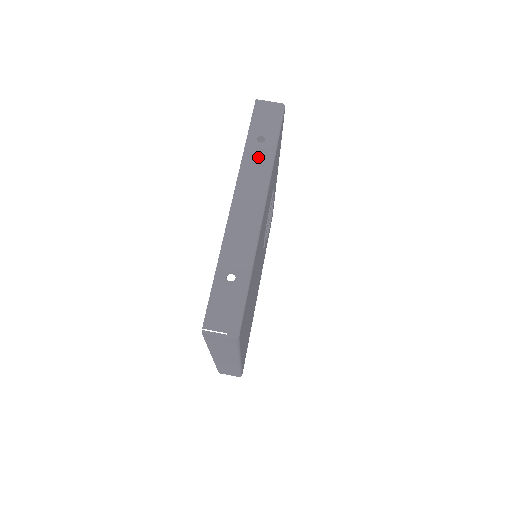
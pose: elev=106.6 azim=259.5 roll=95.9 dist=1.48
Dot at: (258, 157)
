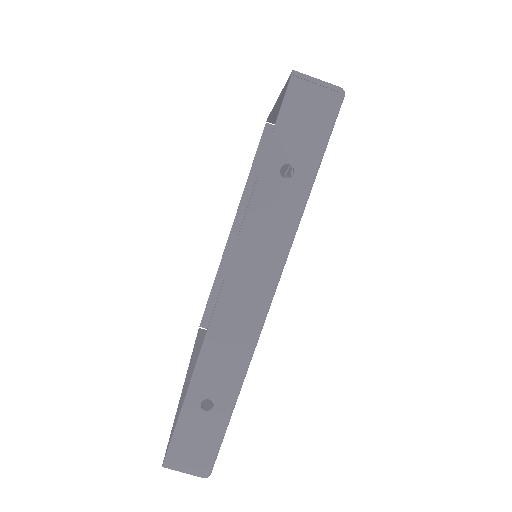
Dot at: (276, 209)
